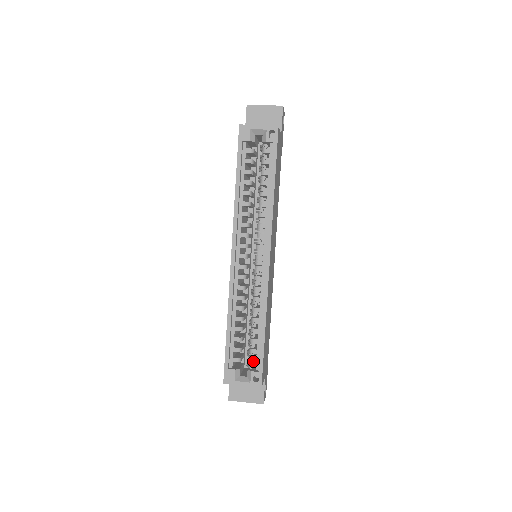
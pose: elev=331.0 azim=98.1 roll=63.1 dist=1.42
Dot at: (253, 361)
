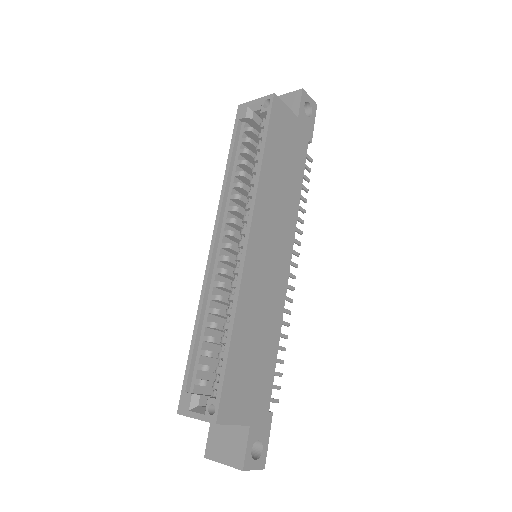
Dot at: (215, 384)
